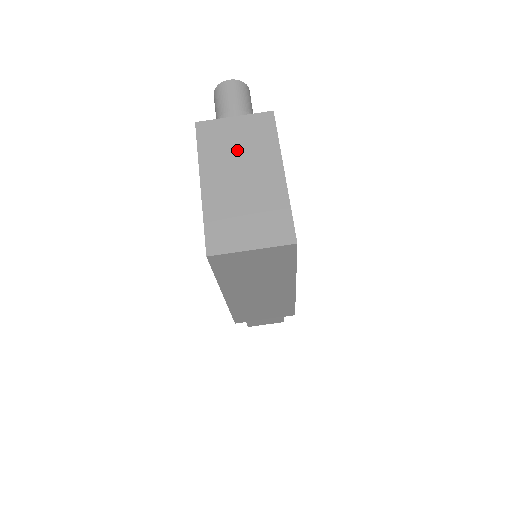
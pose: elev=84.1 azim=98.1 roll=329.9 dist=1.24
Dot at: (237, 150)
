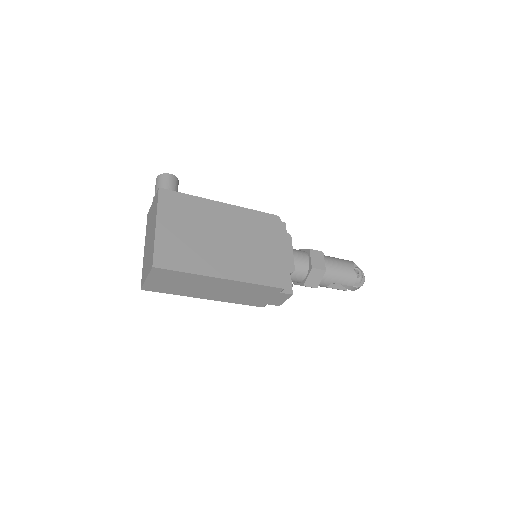
Dot at: (151, 222)
